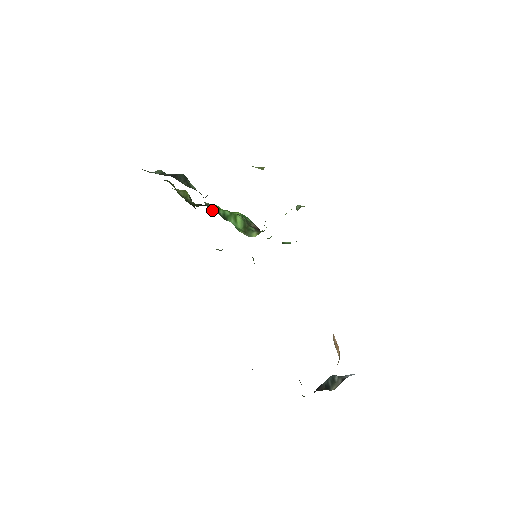
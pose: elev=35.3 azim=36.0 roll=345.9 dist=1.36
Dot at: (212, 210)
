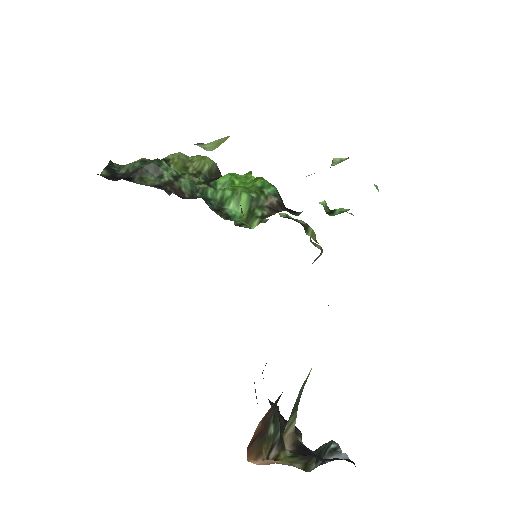
Dot at: (217, 188)
